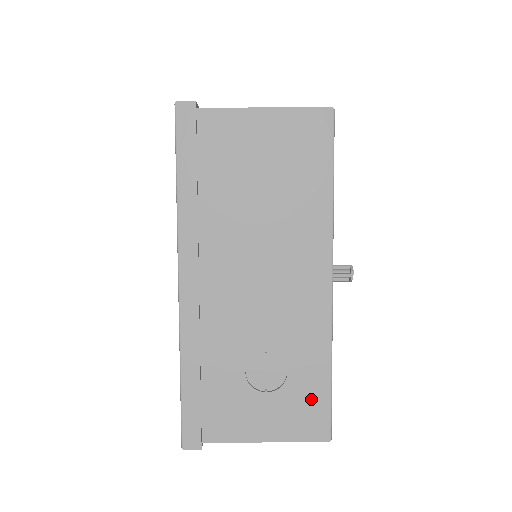
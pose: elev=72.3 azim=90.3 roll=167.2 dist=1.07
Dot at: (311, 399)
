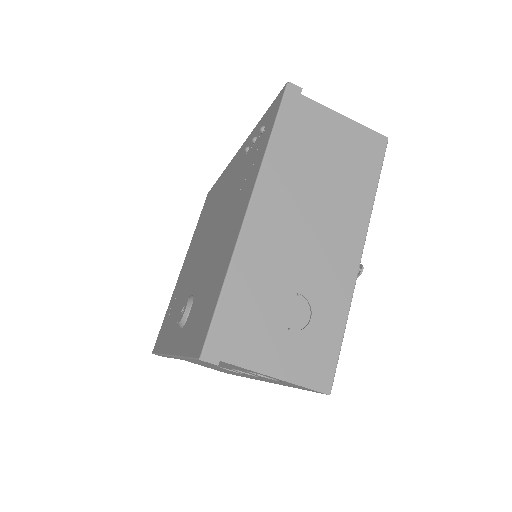
Dot at: (324, 349)
